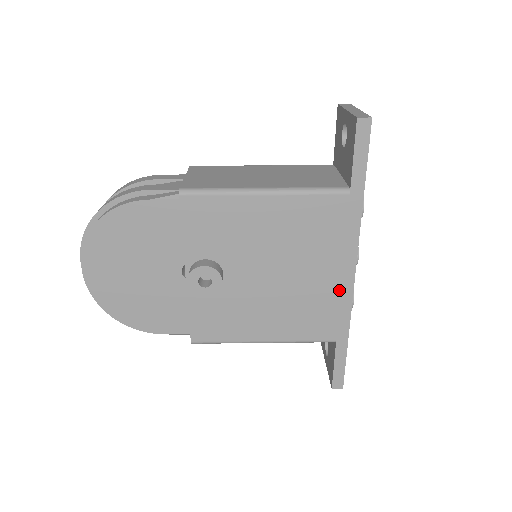
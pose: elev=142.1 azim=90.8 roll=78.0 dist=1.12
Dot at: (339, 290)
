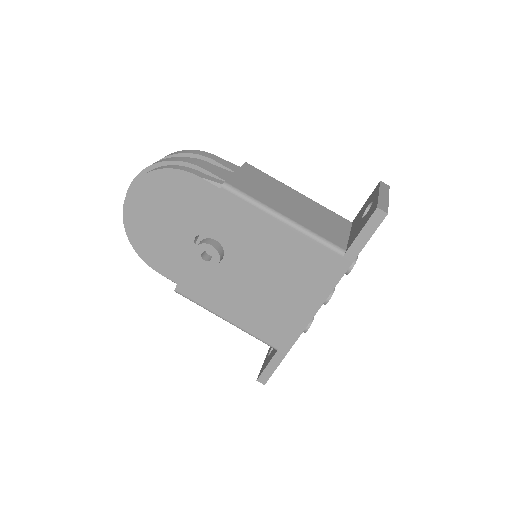
Dot at: (299, 316)
